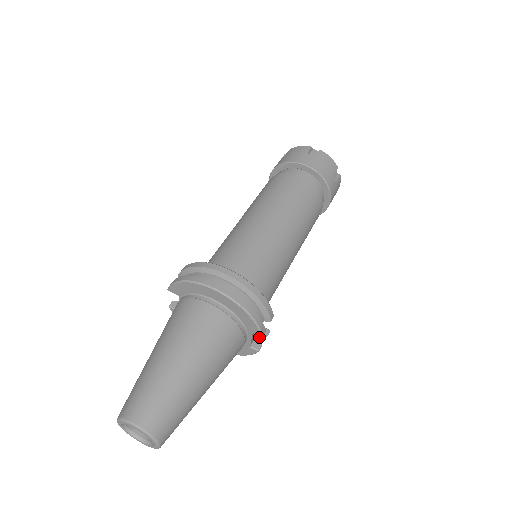
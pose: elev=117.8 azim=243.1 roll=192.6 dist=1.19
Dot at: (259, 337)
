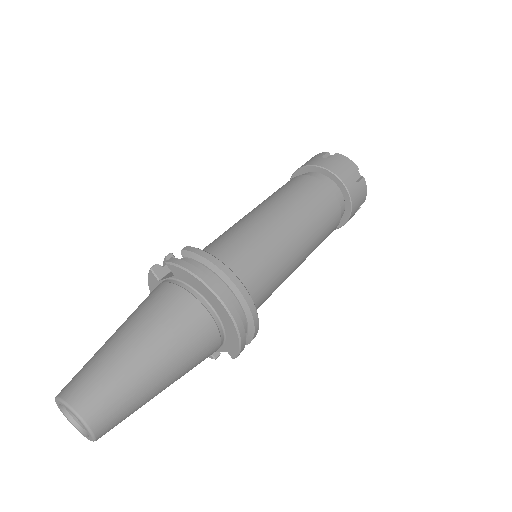
Dot at: occluded
